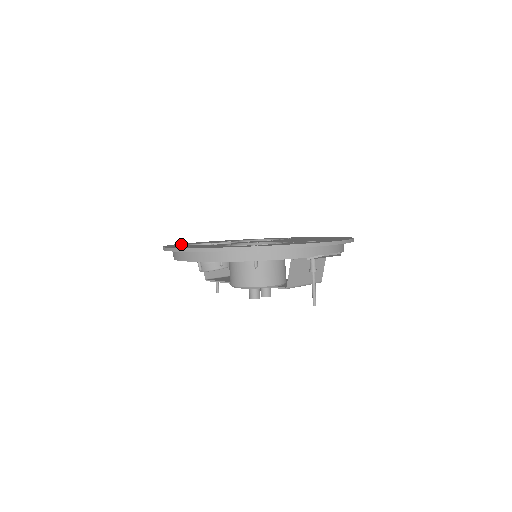
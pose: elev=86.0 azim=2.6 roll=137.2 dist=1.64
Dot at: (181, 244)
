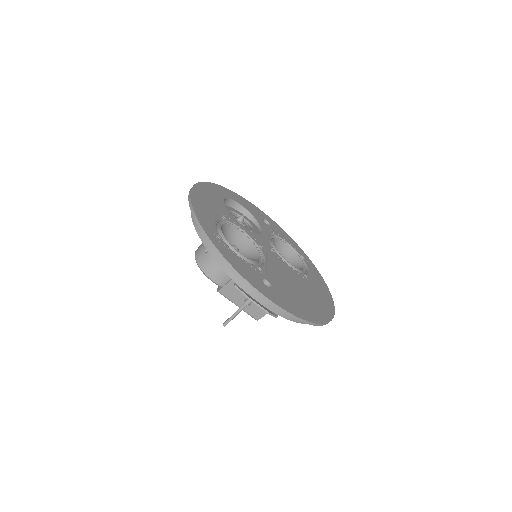
Dot at: (236, 196)
